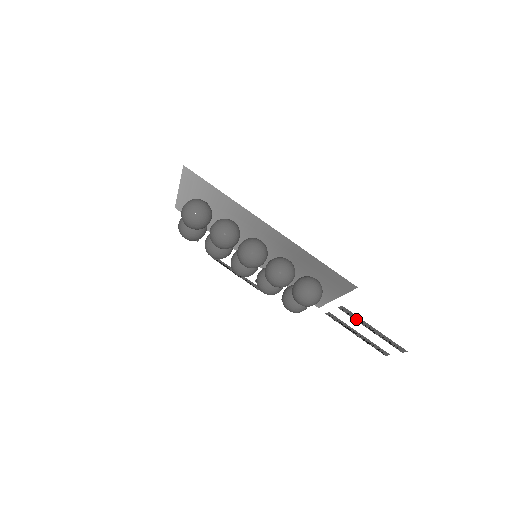
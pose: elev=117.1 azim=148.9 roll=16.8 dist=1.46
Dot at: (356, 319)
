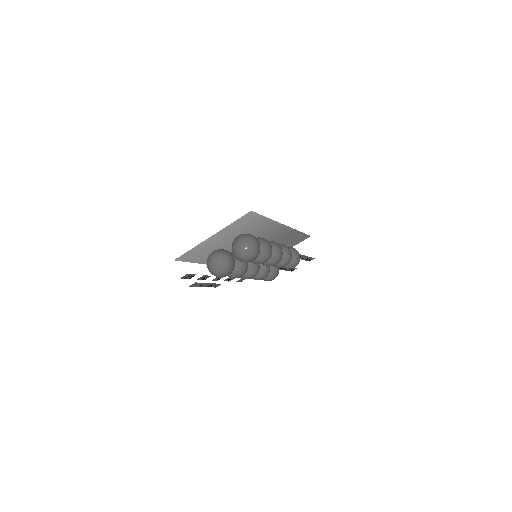
Dot at: occluded
